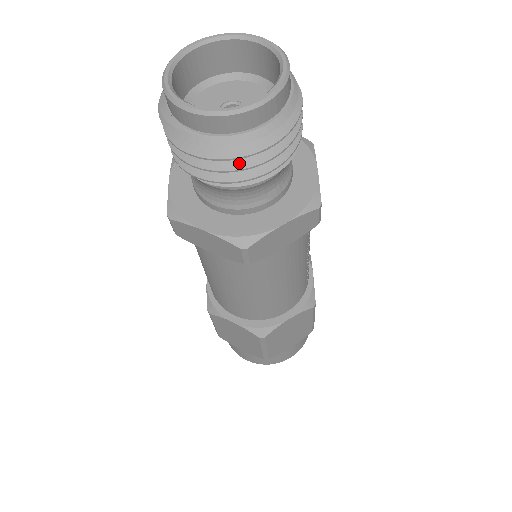
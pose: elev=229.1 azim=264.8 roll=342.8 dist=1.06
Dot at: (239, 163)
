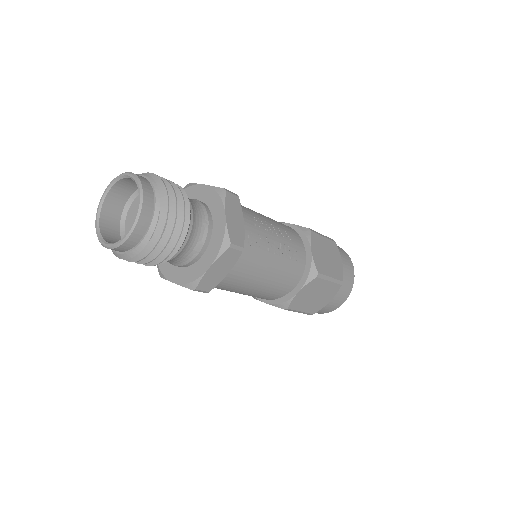
Dot at: (150, 257)
